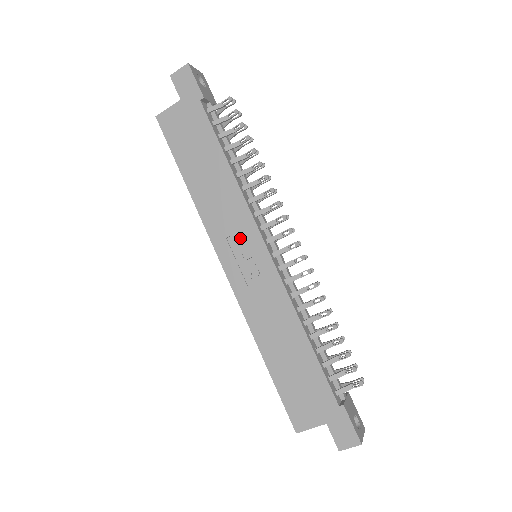
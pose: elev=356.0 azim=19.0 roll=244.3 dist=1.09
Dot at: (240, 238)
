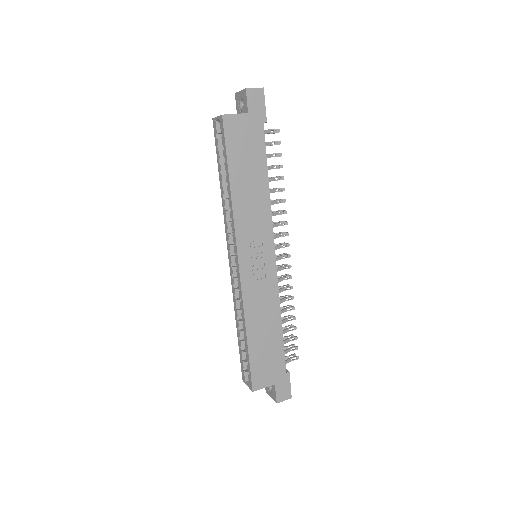
Dot at: (259, 242)
